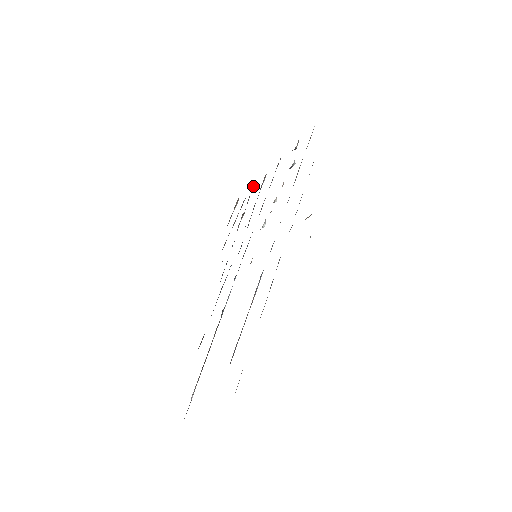
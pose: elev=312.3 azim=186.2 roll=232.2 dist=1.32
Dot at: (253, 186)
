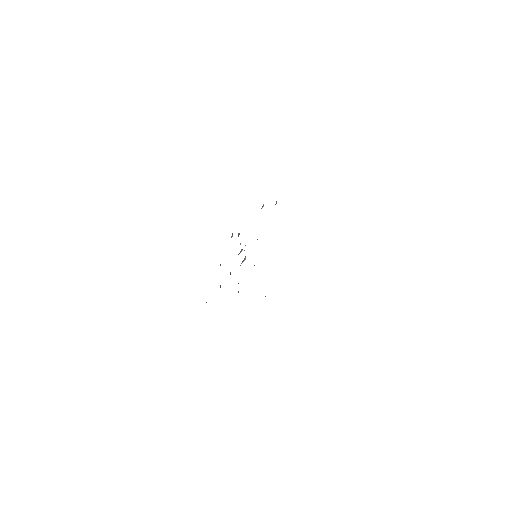
Dot at: occluded
